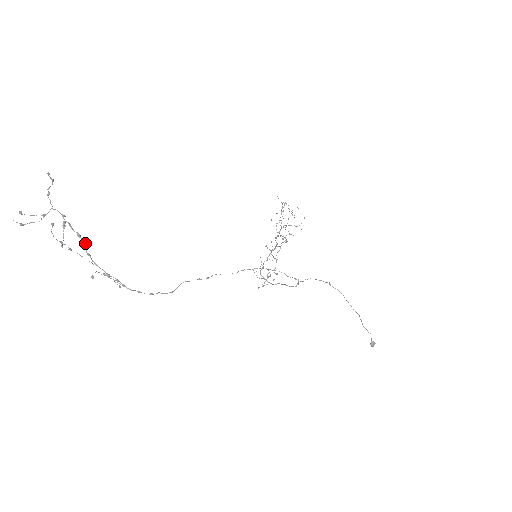
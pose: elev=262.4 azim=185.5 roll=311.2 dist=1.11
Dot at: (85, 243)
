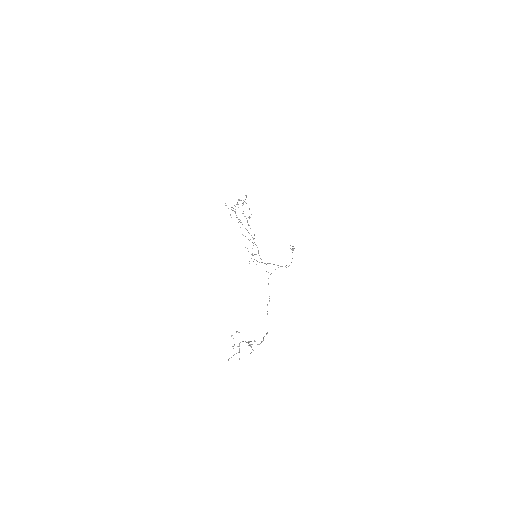
Dot at: occluded
